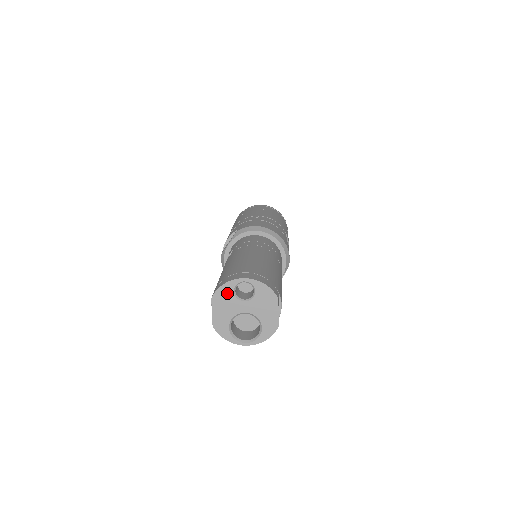
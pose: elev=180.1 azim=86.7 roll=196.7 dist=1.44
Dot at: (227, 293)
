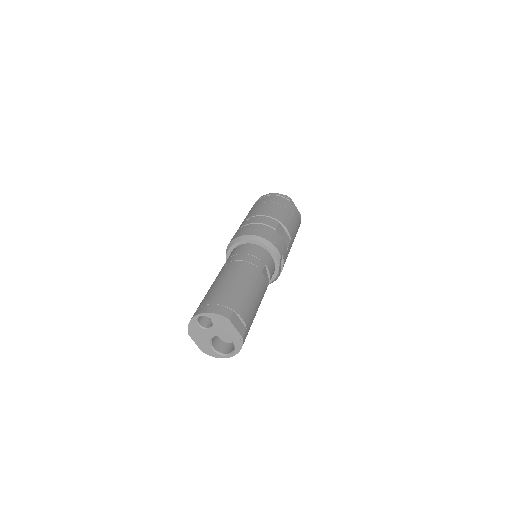
Dot at: (195, 328)
